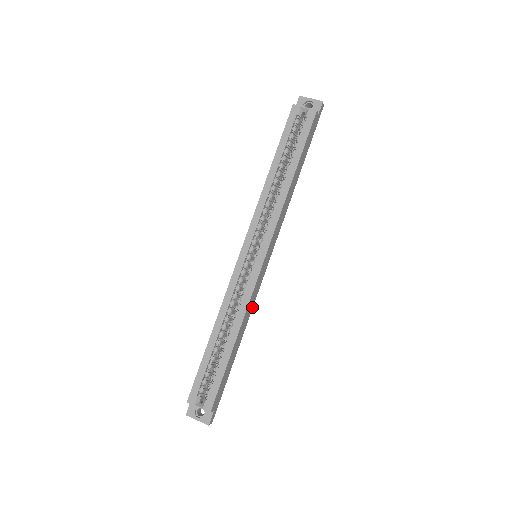
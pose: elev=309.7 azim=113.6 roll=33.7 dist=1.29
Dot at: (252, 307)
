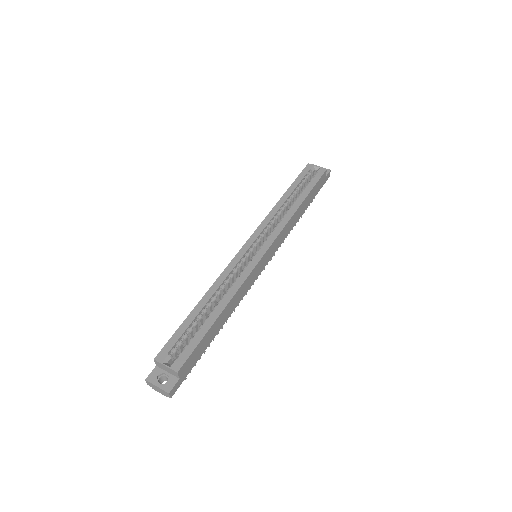
Dot at: (242, 297)
